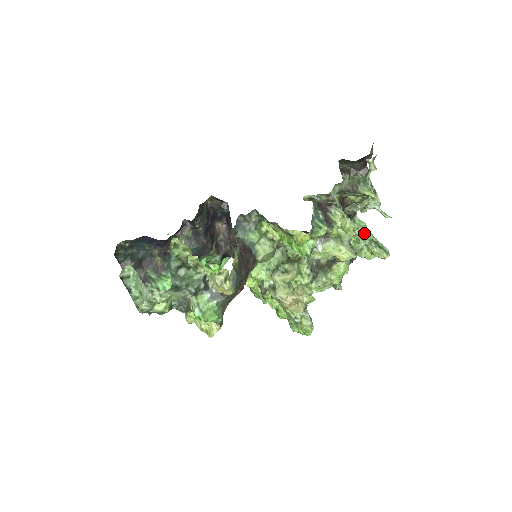
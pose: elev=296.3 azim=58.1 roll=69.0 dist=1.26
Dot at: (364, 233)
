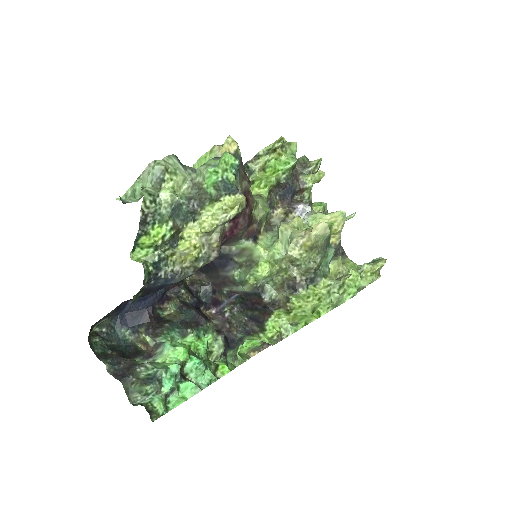
Dot at: occluded
